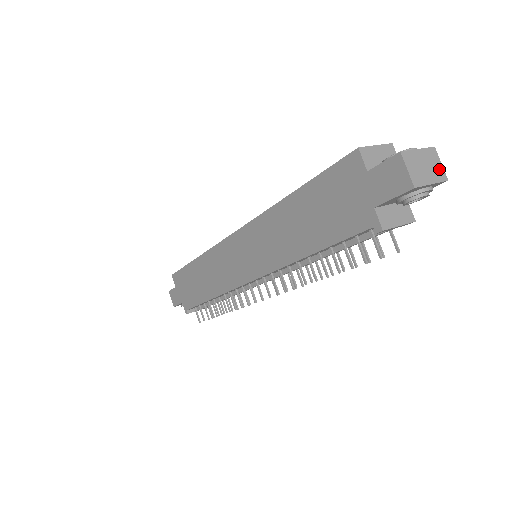
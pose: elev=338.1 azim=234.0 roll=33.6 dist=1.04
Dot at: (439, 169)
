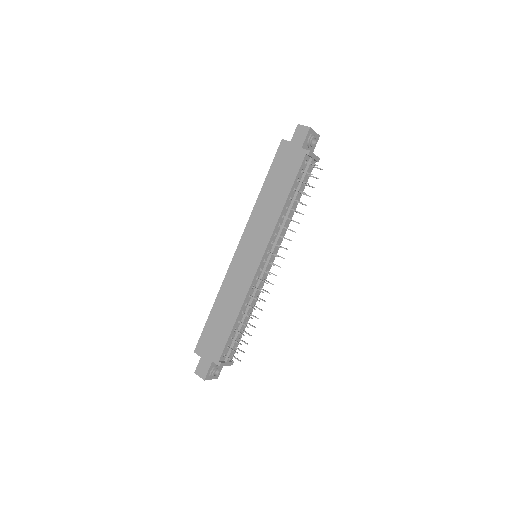
Dot at: occluded
